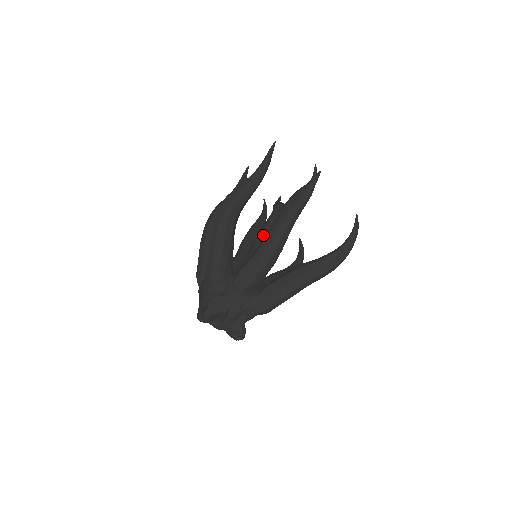
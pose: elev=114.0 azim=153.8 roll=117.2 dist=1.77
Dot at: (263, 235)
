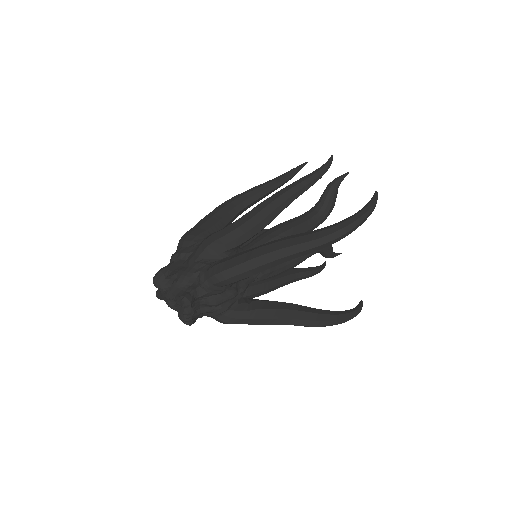
Dot at: occluded
